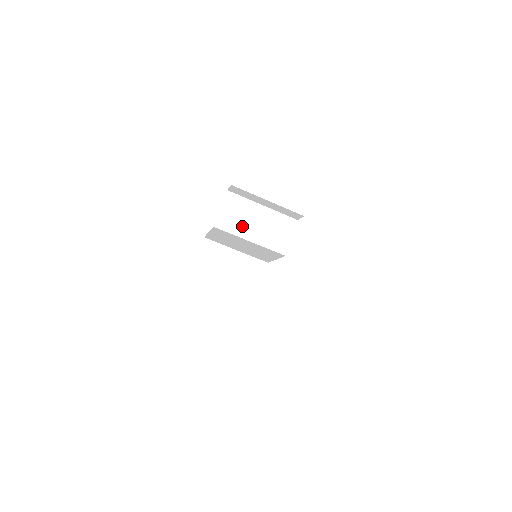
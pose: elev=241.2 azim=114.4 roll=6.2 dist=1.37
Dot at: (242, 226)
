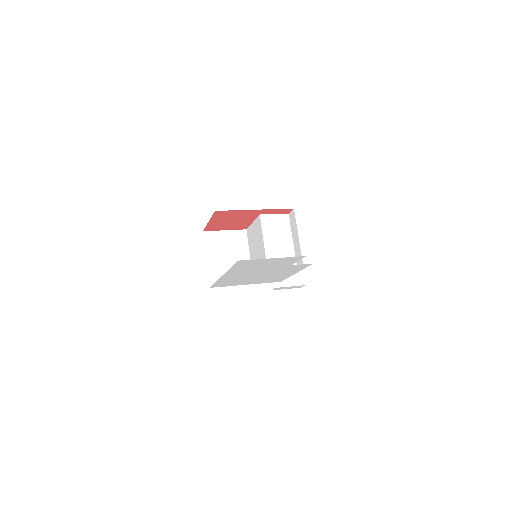
Dot at: (271, 234)
